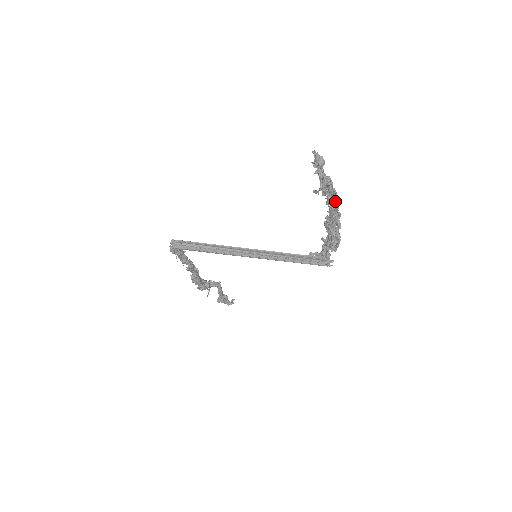
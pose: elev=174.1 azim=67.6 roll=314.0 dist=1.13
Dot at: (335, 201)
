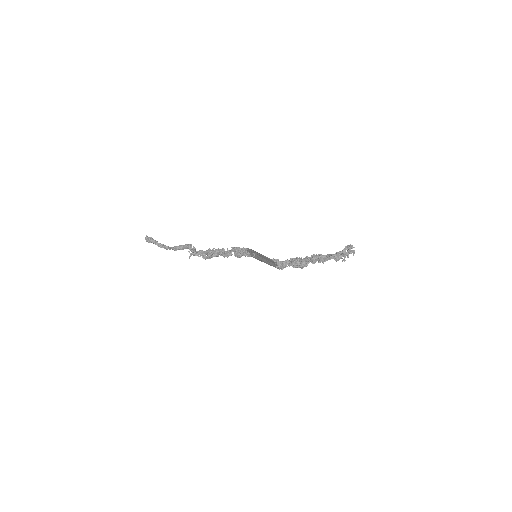
Dot at: occluded
